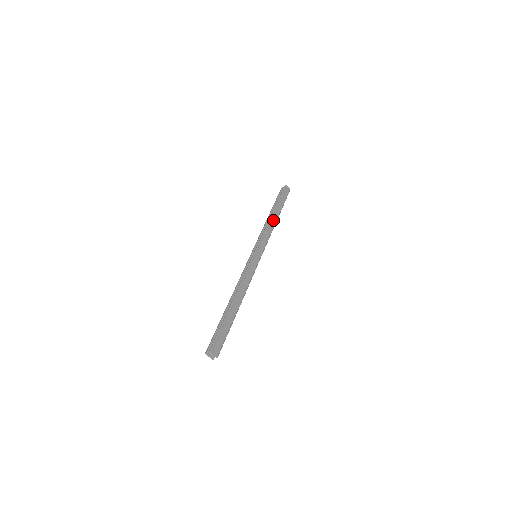
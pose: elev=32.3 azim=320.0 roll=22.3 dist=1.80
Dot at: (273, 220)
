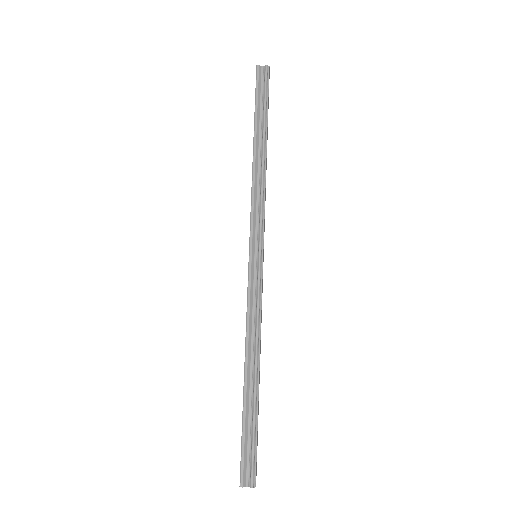
Dot at: (266, 166)
